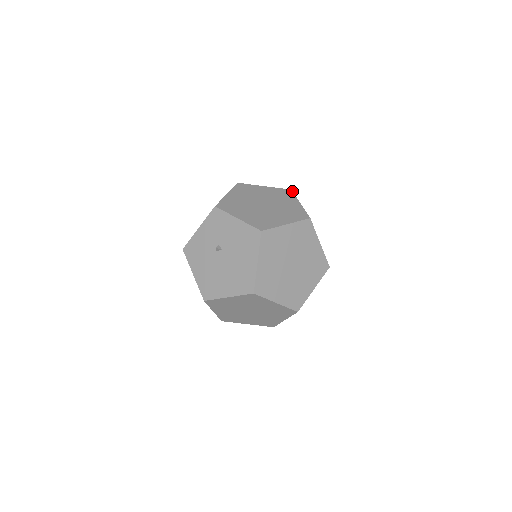
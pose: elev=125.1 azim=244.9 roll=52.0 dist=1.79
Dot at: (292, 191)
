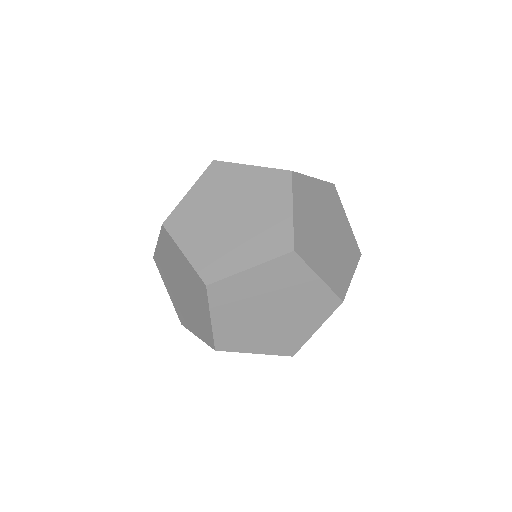
Dot at: (218, 161)
